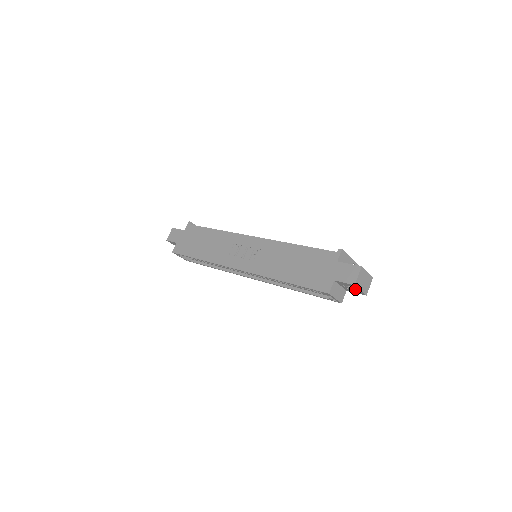
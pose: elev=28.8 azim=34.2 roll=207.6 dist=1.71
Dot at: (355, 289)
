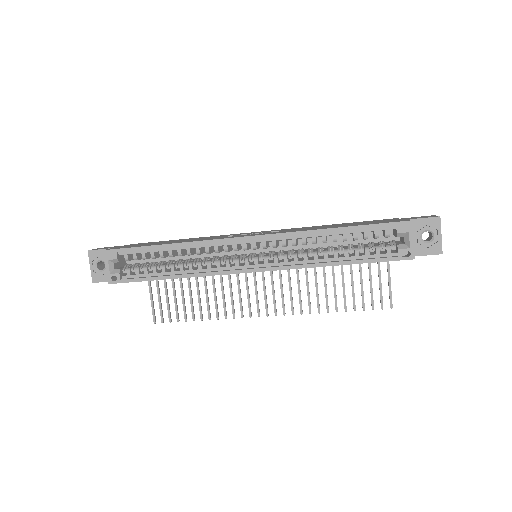
Dot at: (431, 240)
